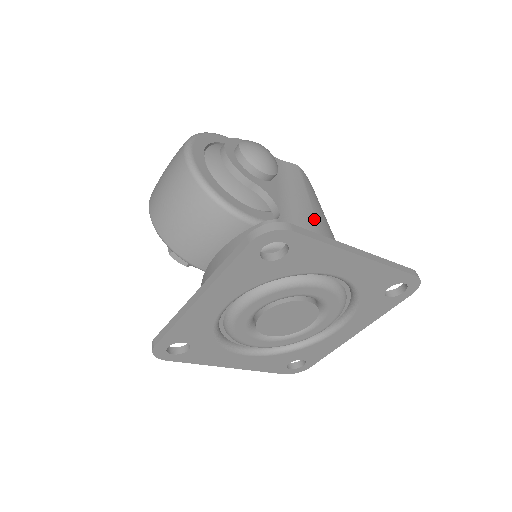
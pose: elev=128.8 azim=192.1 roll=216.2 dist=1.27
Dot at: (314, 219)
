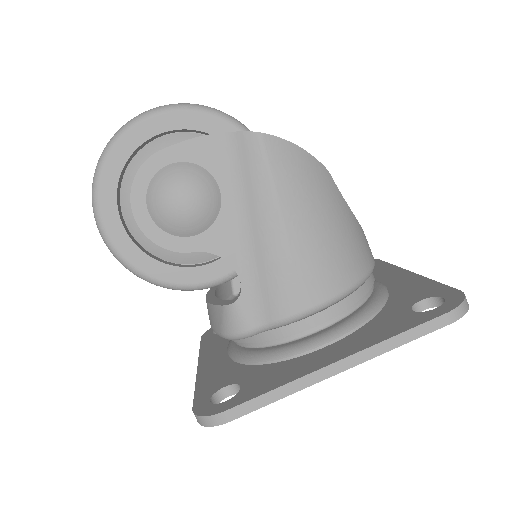
Dot at: (291, 266)
